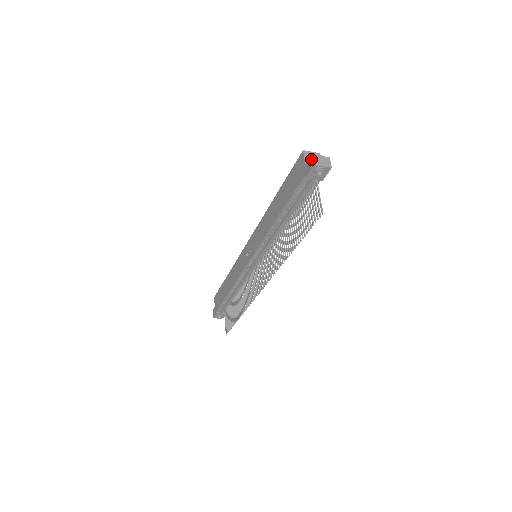
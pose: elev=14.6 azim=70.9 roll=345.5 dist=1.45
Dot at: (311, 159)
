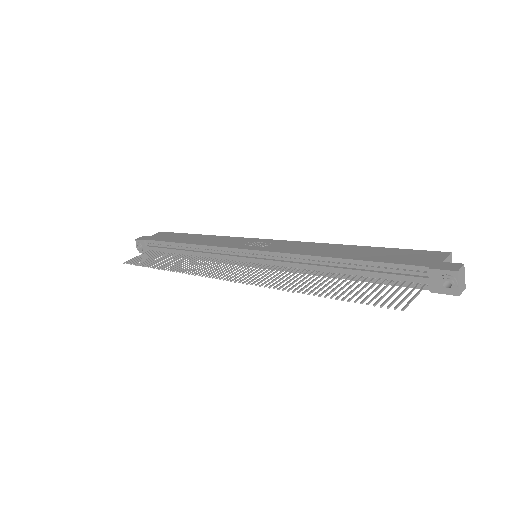
Dot at: (459, 265)
